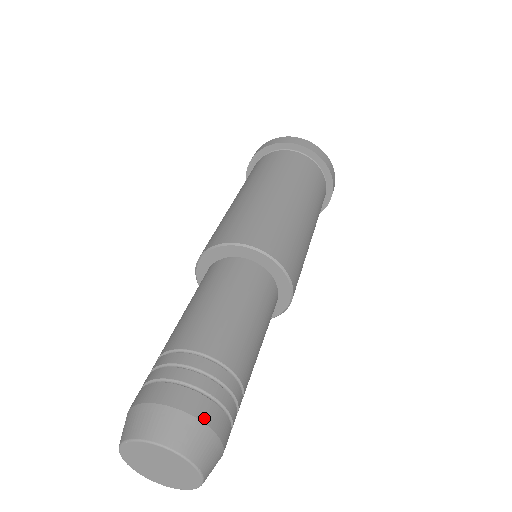
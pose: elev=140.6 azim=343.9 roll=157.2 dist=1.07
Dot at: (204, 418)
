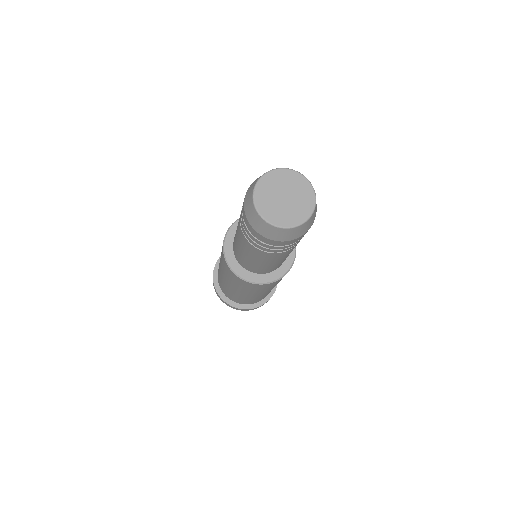
Dot at: occluded
